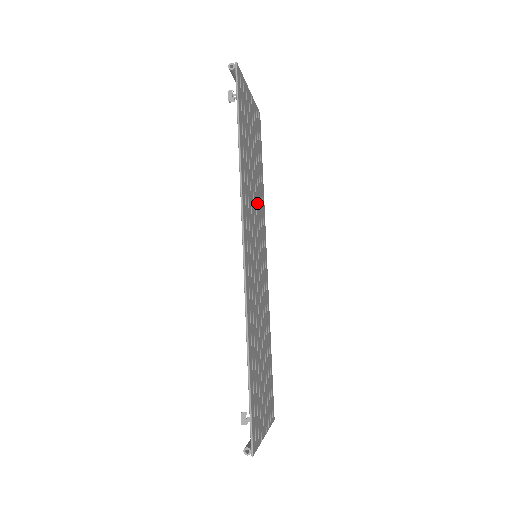
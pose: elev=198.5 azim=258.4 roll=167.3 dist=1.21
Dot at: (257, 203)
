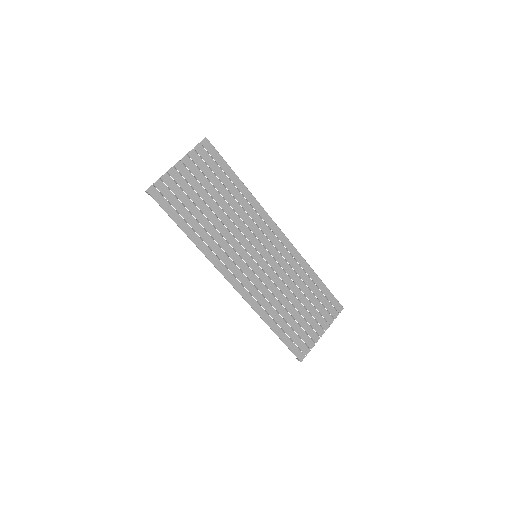
Dot at: (238, 221)
